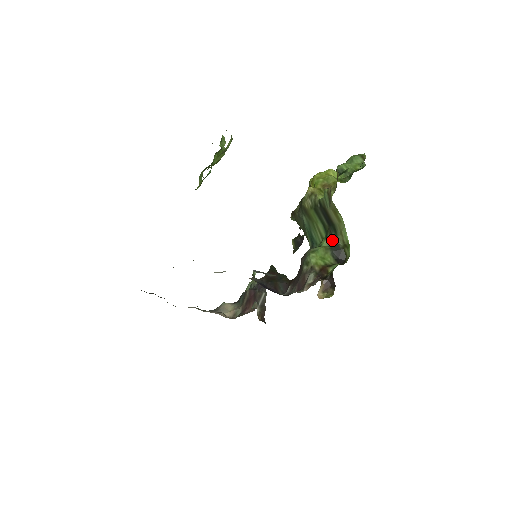
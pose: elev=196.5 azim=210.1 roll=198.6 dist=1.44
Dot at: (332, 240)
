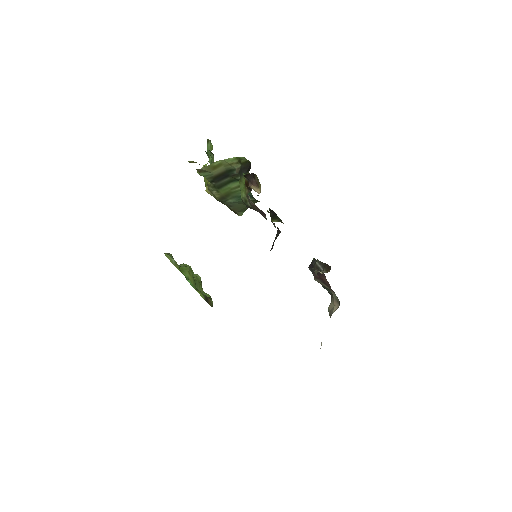
Dot at: occluded
